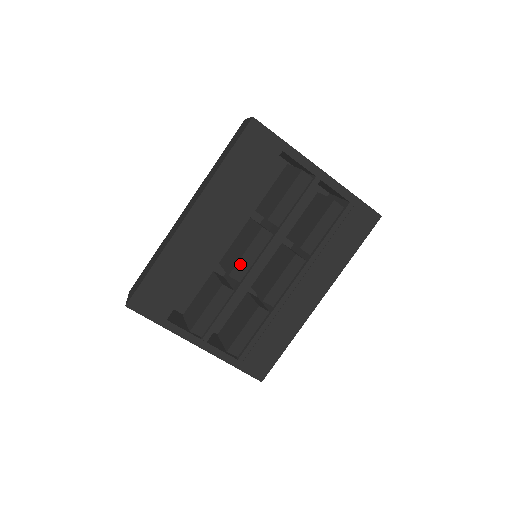
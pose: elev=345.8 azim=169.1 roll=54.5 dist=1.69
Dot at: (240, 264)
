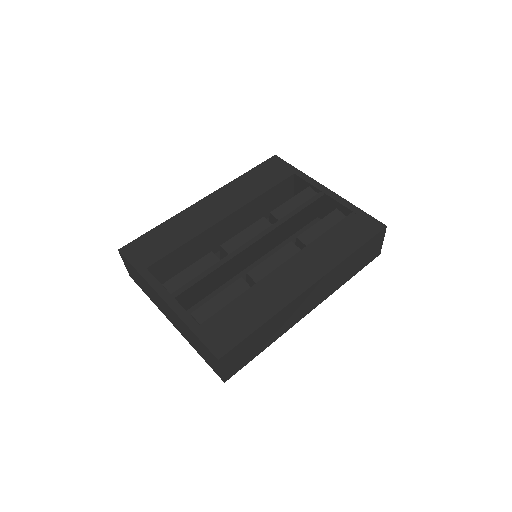
Dot at: (234, 240)
